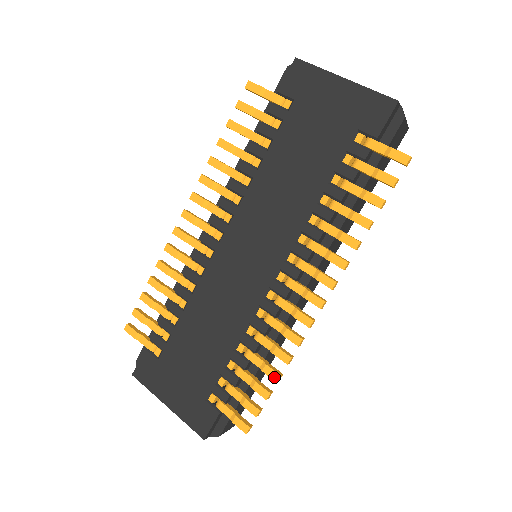
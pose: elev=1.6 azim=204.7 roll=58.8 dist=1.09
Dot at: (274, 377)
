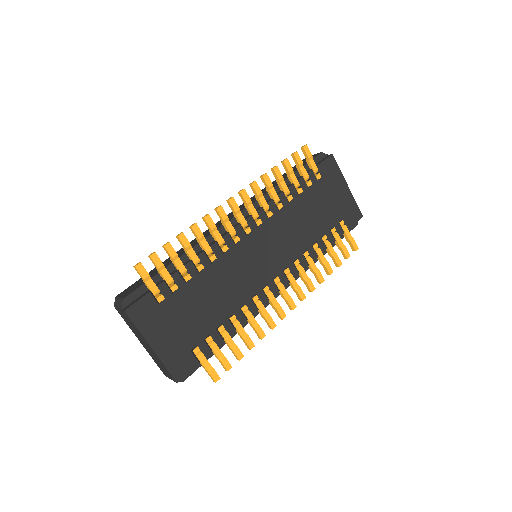
Dot at: (251, 346)
